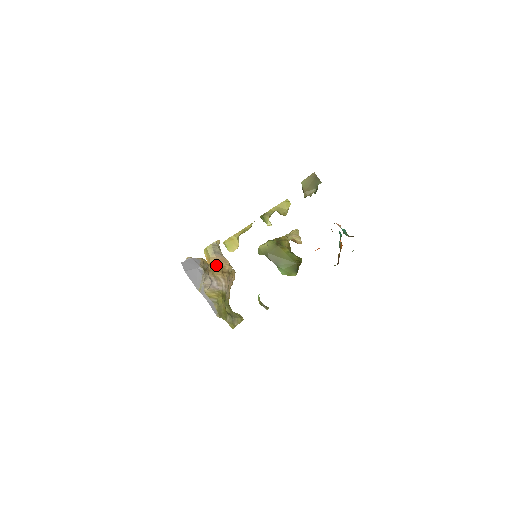
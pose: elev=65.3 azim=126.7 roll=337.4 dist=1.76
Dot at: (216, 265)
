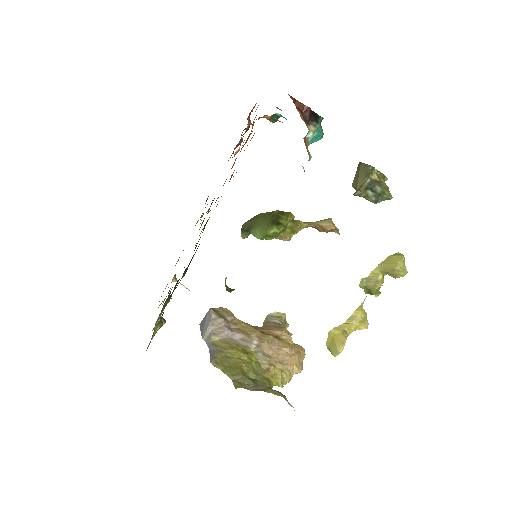
Dot at: (257, 326)
